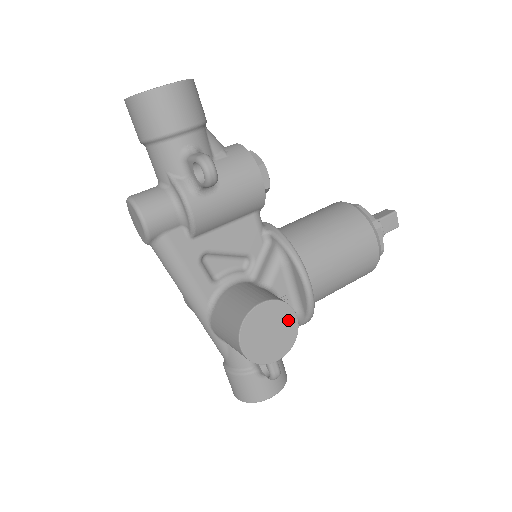
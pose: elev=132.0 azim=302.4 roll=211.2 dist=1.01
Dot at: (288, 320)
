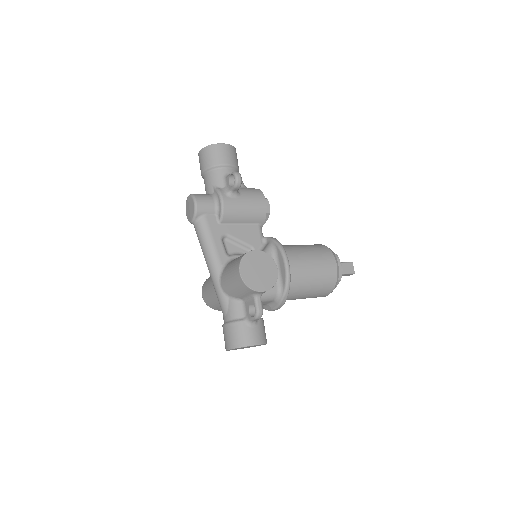
Dot at: (272, 268)
